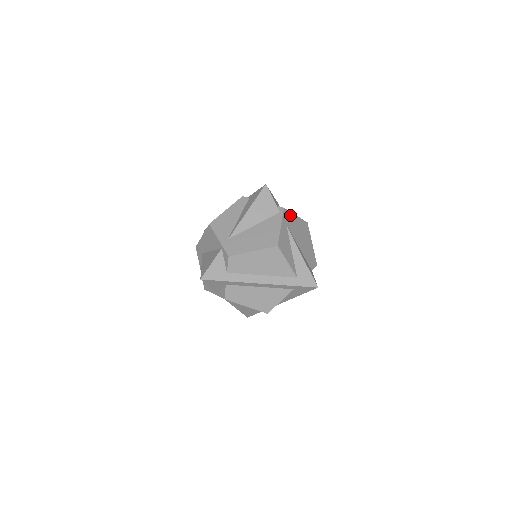
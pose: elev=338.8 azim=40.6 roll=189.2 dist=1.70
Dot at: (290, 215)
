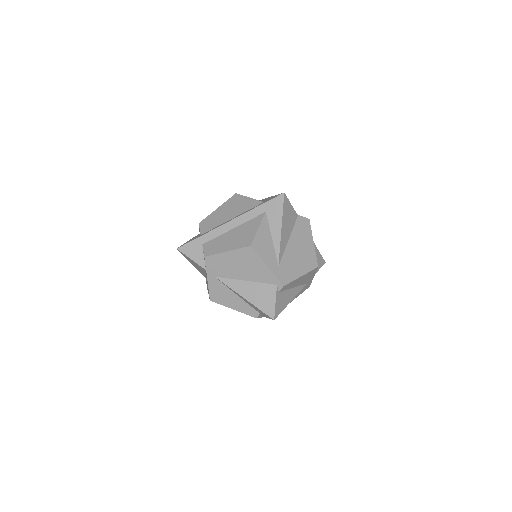
Dot at: occluded
